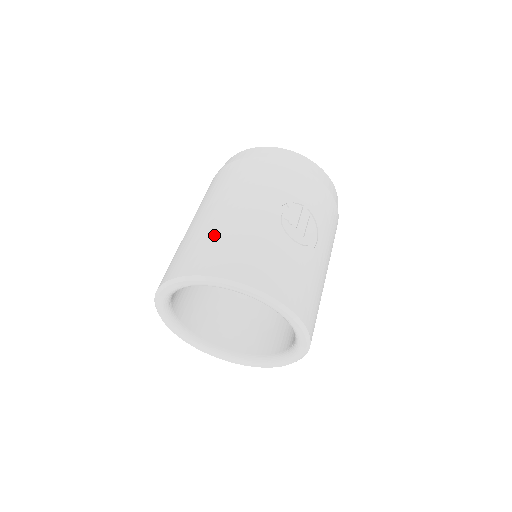
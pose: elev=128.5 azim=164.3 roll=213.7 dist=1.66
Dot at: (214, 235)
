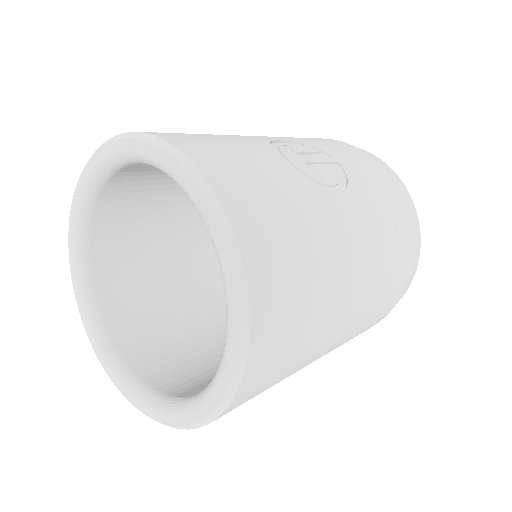
Dot at: occluded
